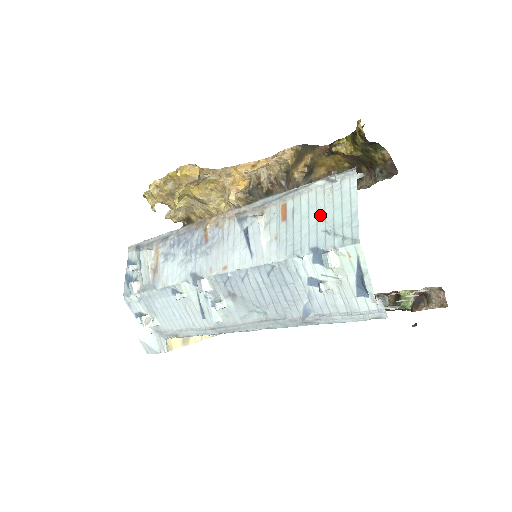
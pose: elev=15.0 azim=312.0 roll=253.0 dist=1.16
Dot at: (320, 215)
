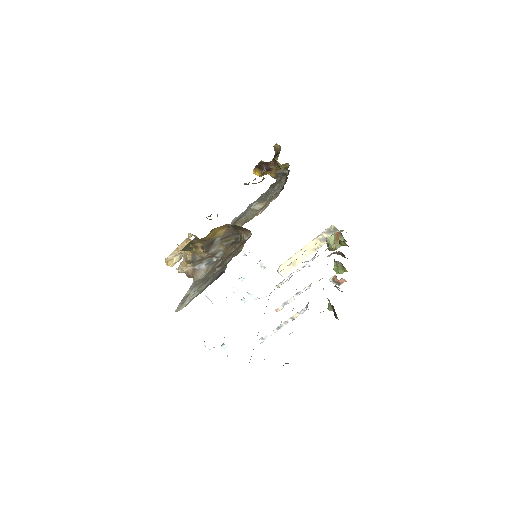
Dot at: occluded
